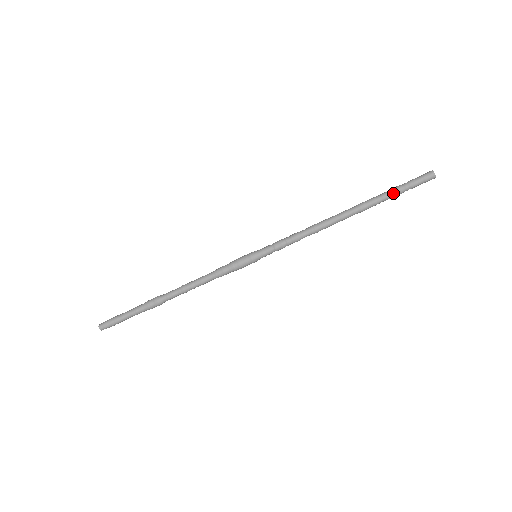
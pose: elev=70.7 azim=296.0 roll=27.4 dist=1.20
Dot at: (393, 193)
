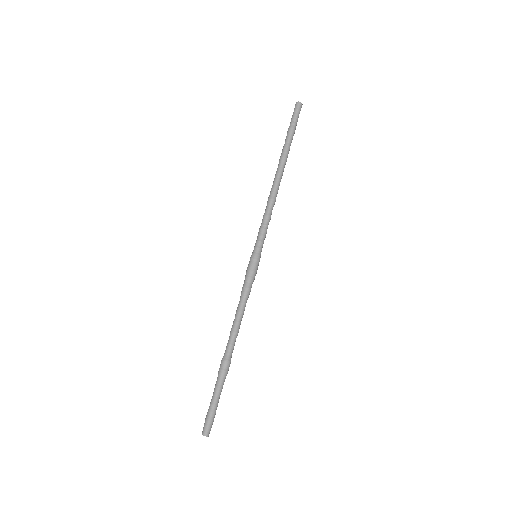
Dot at: (292, 134)
